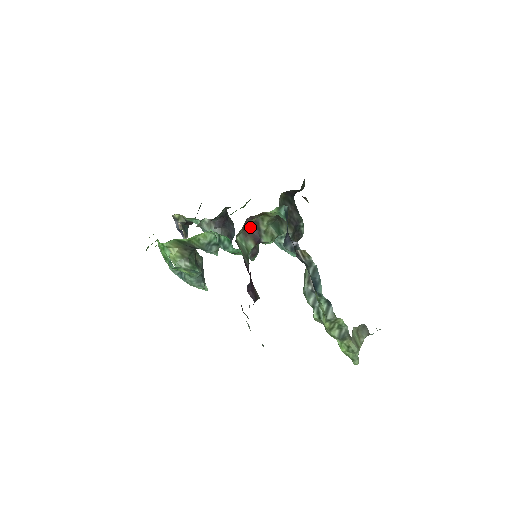
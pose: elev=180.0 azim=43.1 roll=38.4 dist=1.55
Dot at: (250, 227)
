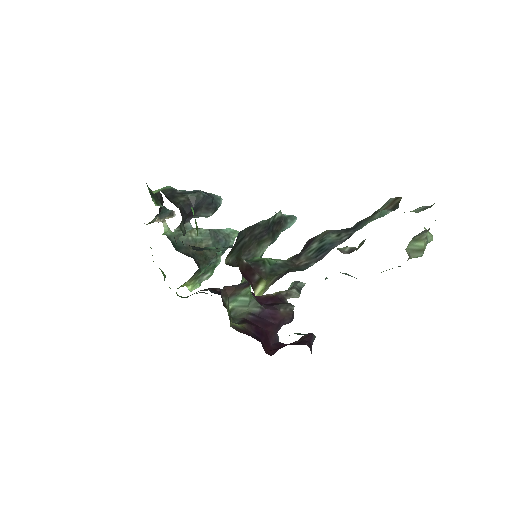
Dot at: (229, 287)
